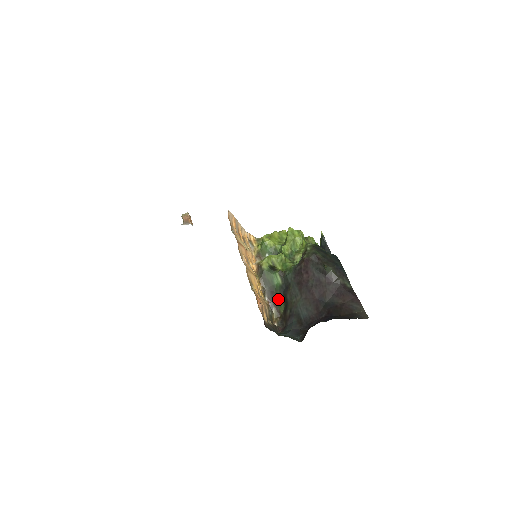
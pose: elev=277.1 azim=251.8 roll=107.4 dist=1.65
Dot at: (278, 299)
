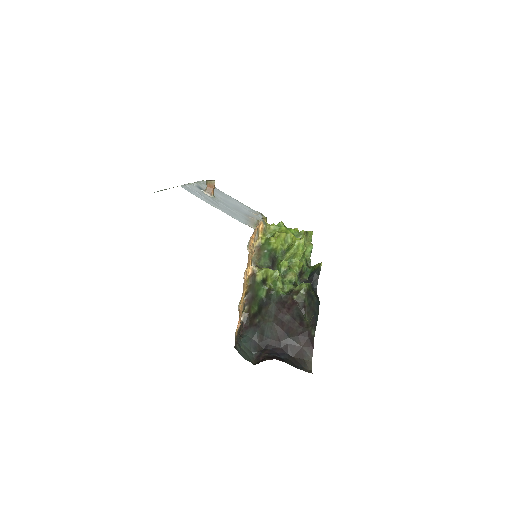
Dot at: (254, 304)
